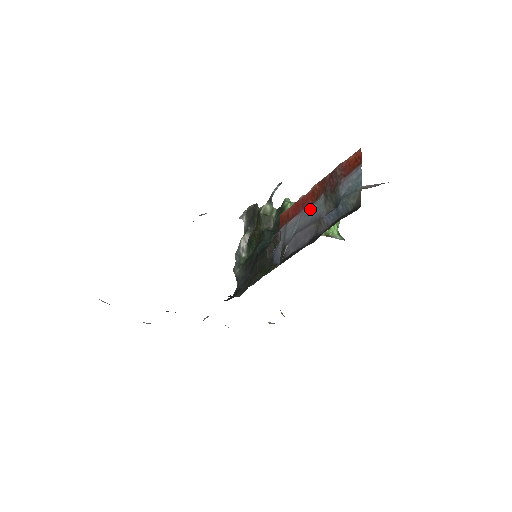
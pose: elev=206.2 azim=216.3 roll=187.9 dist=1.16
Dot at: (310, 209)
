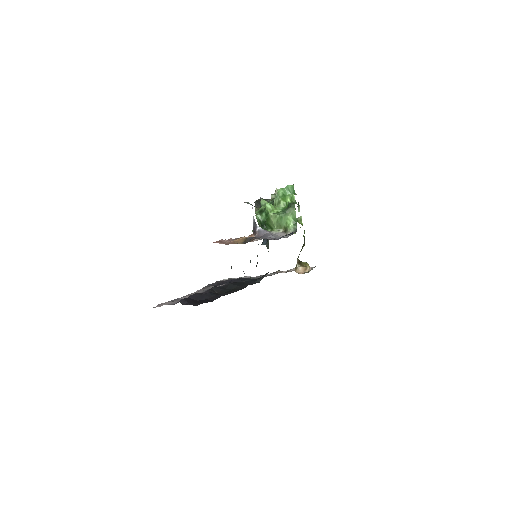
Dot at: occluded
